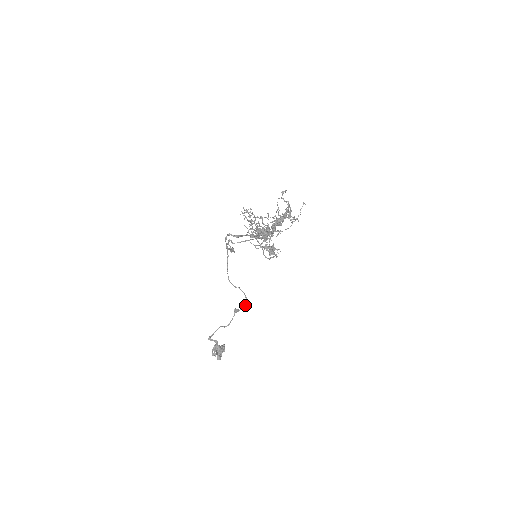
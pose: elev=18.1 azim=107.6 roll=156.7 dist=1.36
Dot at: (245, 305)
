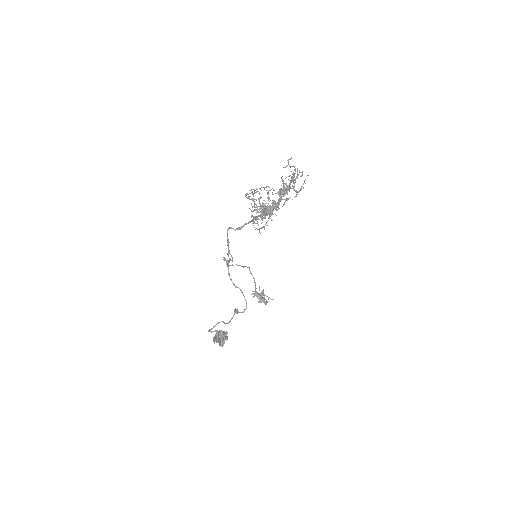
Dot at: occluded
